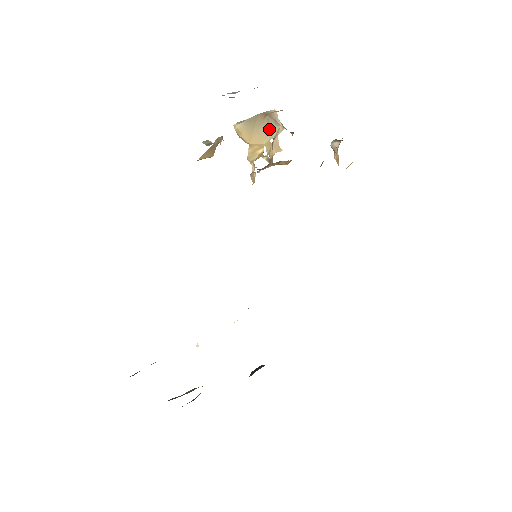
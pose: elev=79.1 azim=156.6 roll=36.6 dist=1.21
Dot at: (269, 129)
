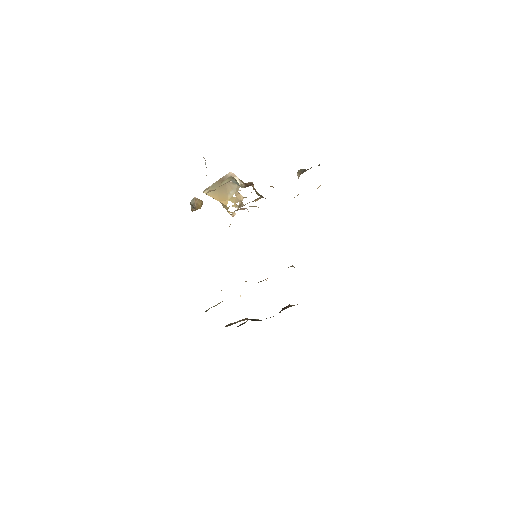
Dot at: (229, 189)
